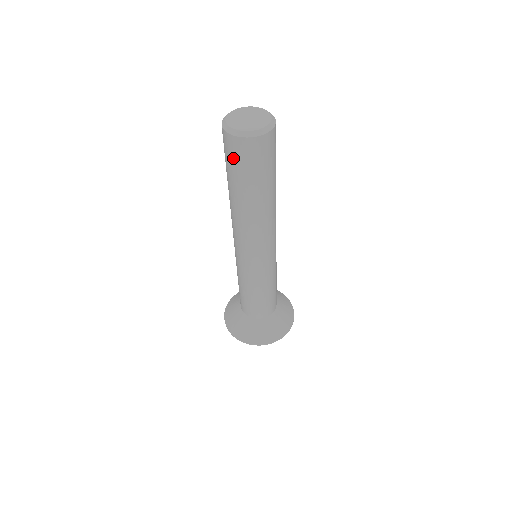
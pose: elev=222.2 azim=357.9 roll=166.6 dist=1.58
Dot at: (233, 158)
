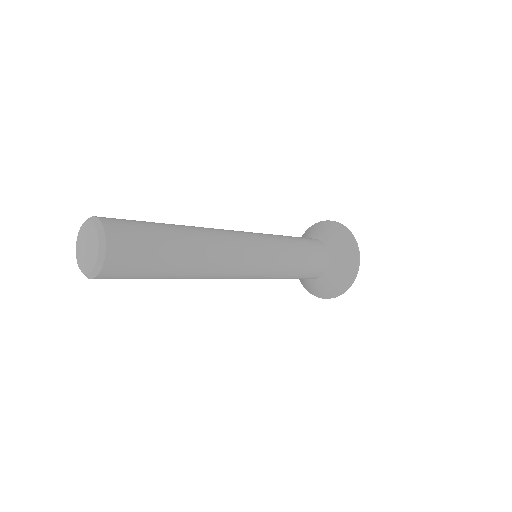
Dot at: occluded
